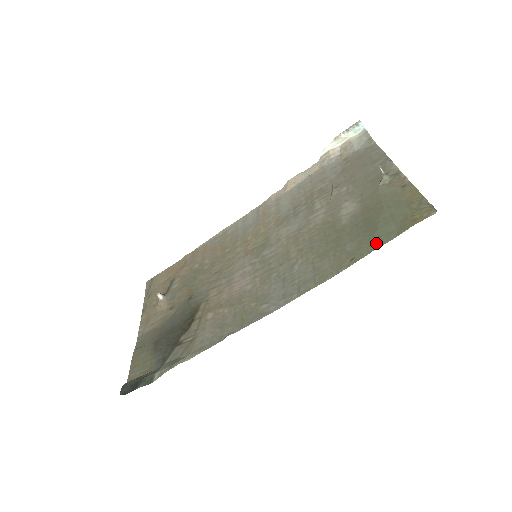
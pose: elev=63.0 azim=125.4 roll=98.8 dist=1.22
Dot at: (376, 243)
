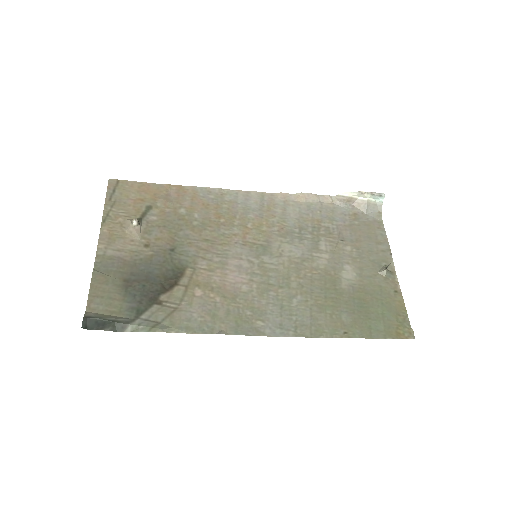
Dot at: (367, 332)
